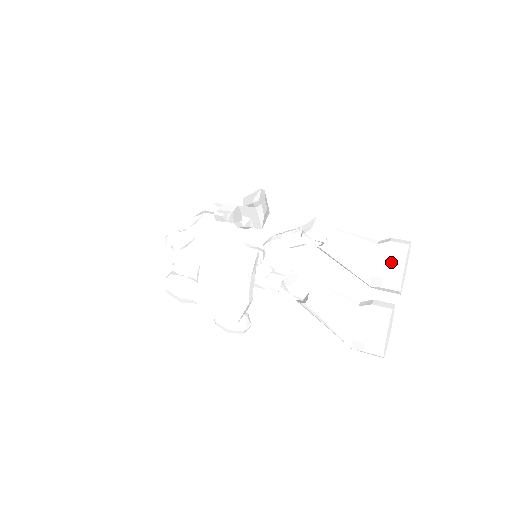
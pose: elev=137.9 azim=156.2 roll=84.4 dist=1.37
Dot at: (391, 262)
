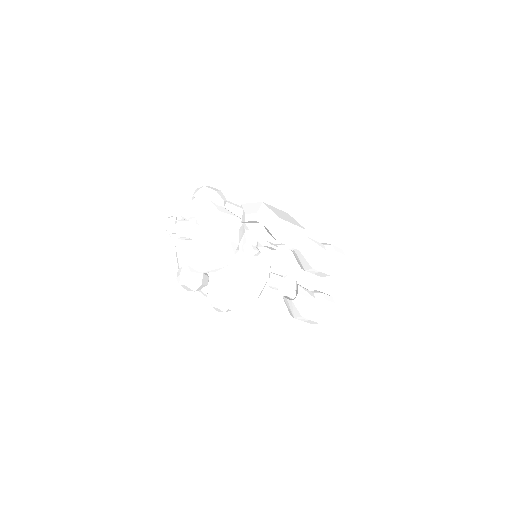
Dot at: (332, 265)
